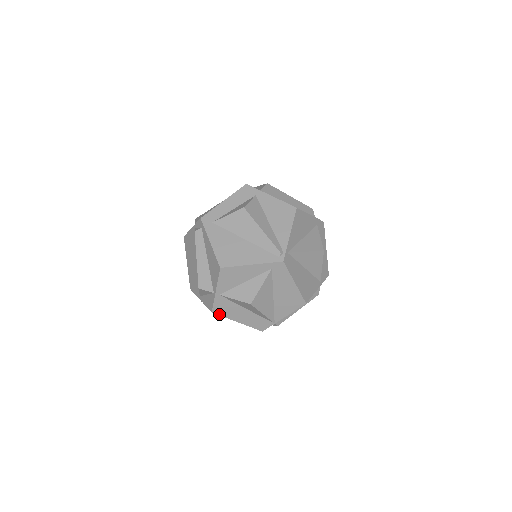
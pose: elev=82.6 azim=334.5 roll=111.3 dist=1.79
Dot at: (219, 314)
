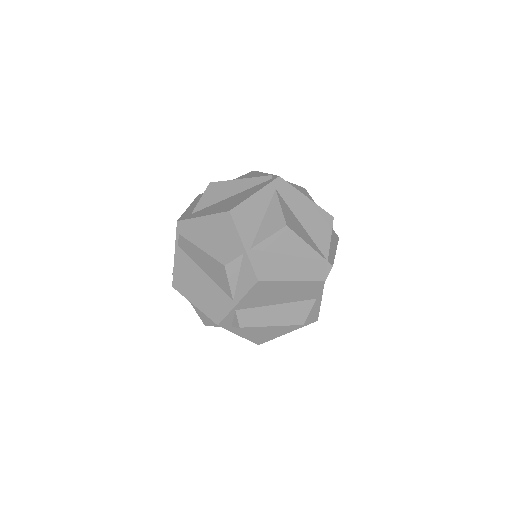
Dot at: (267, 279)
